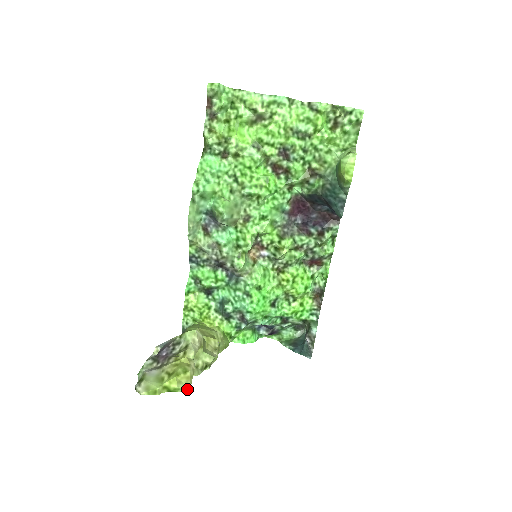
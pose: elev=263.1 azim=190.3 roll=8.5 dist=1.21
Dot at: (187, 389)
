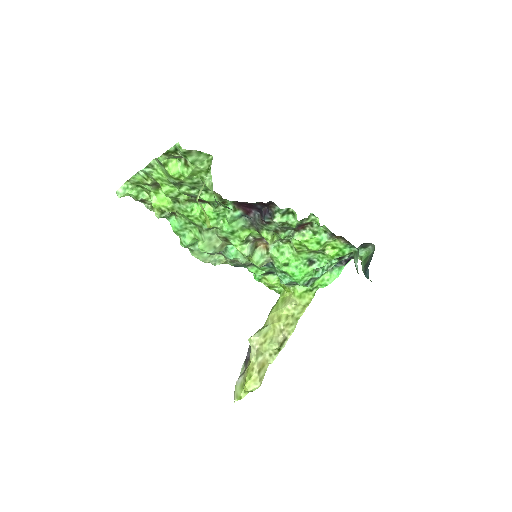
Dot at: (258, 387)
